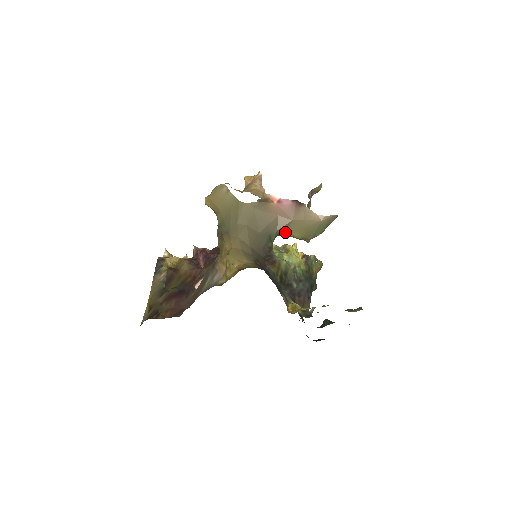
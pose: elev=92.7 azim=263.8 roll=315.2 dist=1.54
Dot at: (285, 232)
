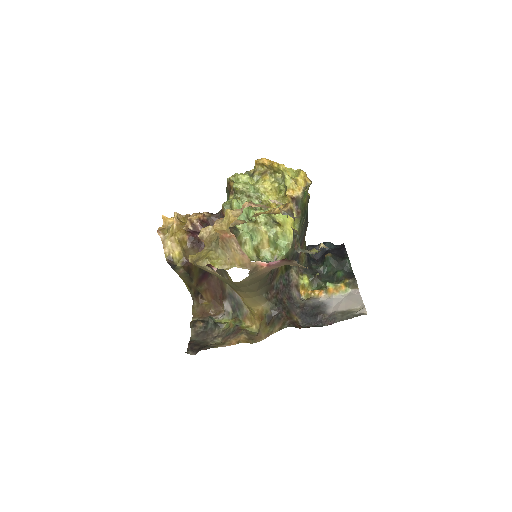
Dot at: occluded
